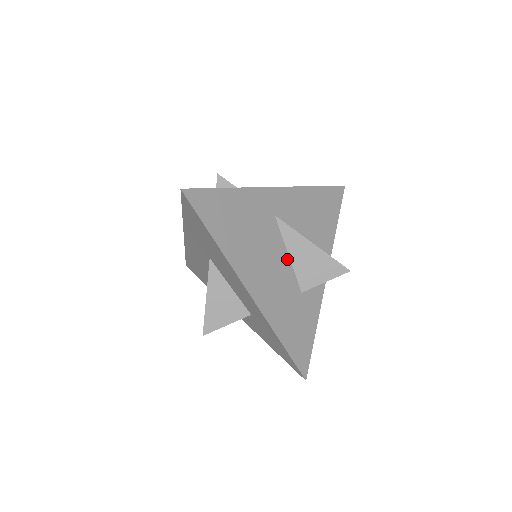
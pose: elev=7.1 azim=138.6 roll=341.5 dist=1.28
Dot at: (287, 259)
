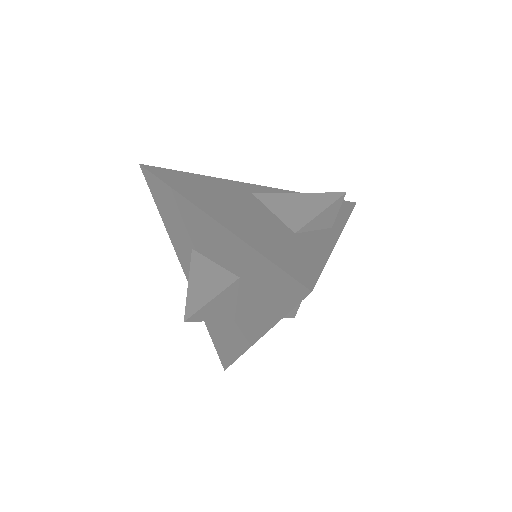
Dot at: (269, 213)
